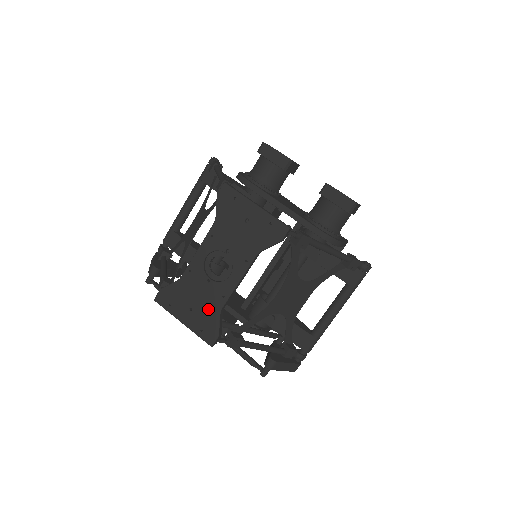
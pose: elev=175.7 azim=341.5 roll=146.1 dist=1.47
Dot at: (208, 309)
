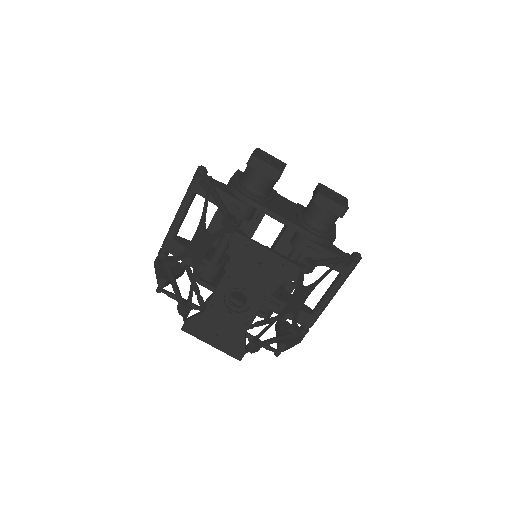
Dot at: (233, 334)
